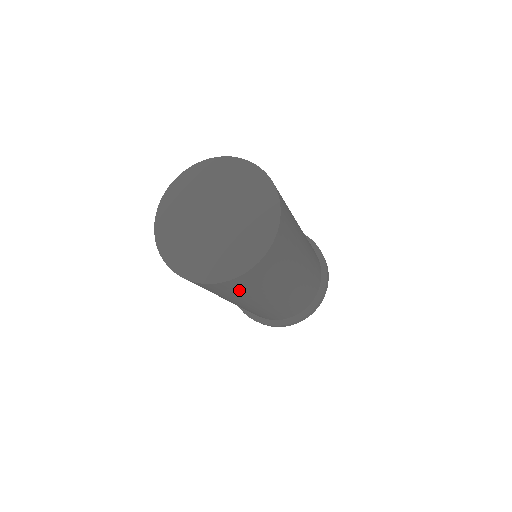
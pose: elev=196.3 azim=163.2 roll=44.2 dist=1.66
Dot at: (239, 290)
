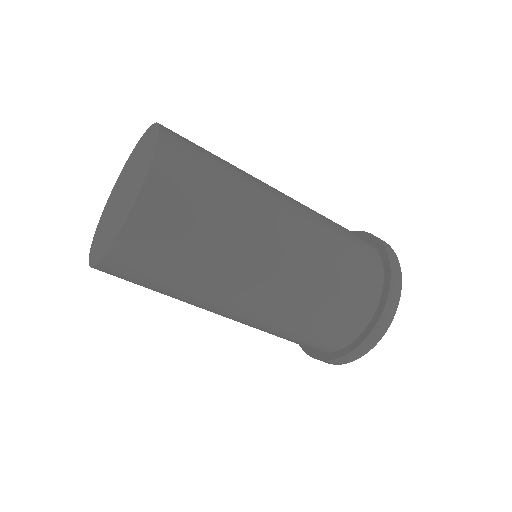
Dot at: (197, 197)
